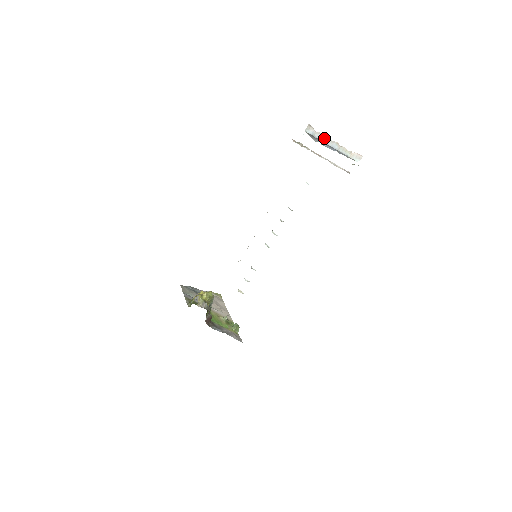
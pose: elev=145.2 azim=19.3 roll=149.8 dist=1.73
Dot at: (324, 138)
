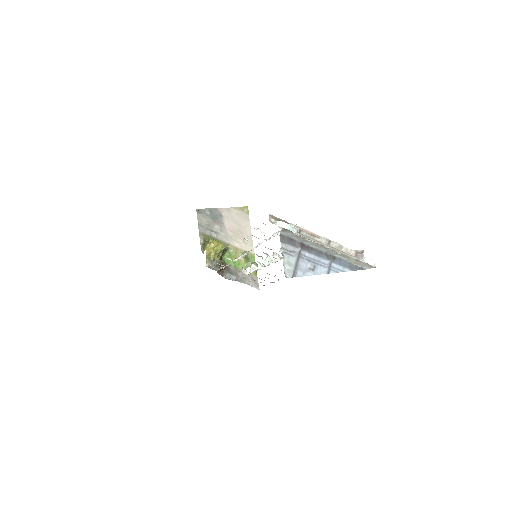
Dot at: (311, 242)
